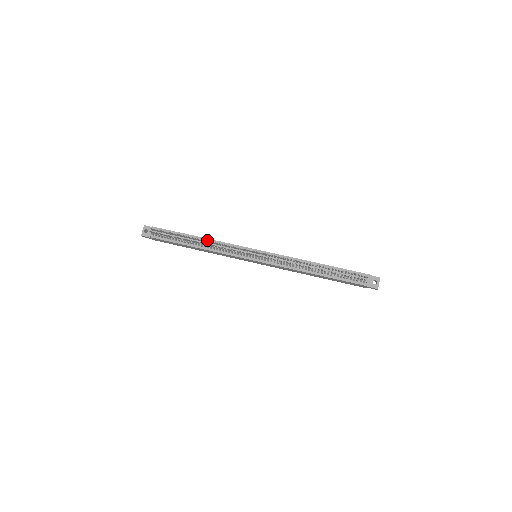
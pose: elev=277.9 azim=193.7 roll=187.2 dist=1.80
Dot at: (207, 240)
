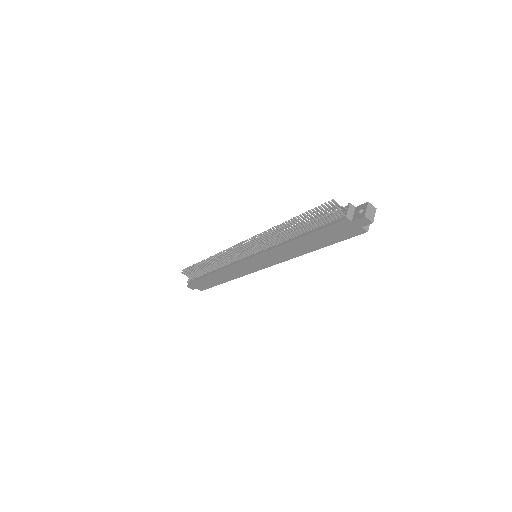
Dot at: (221, 262)
